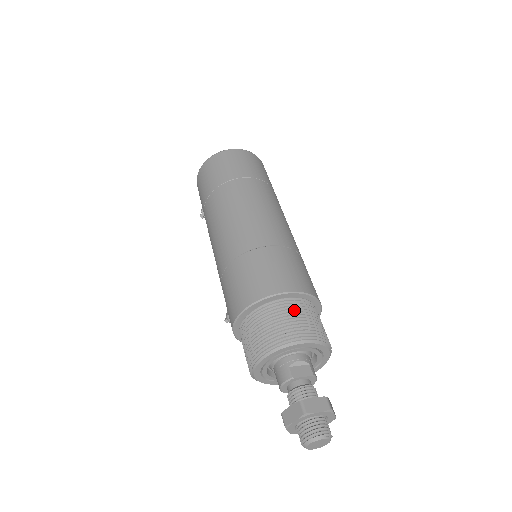
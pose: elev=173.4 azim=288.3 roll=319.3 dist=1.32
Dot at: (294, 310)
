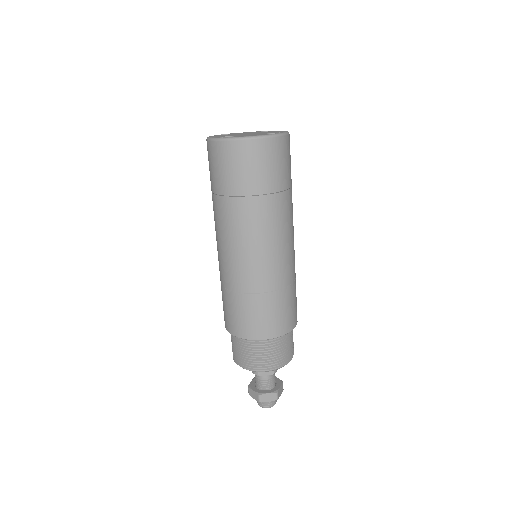
Dot at: (268, 348)
